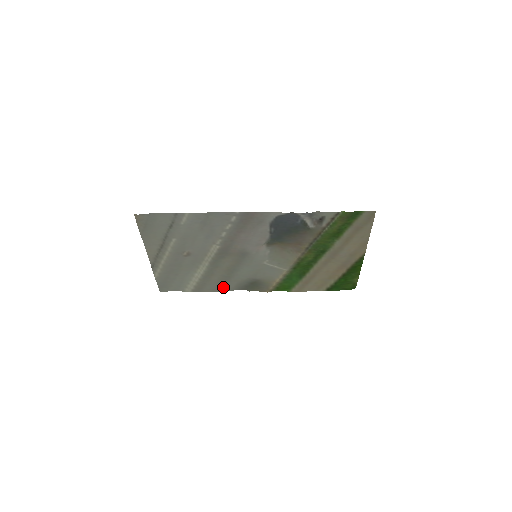
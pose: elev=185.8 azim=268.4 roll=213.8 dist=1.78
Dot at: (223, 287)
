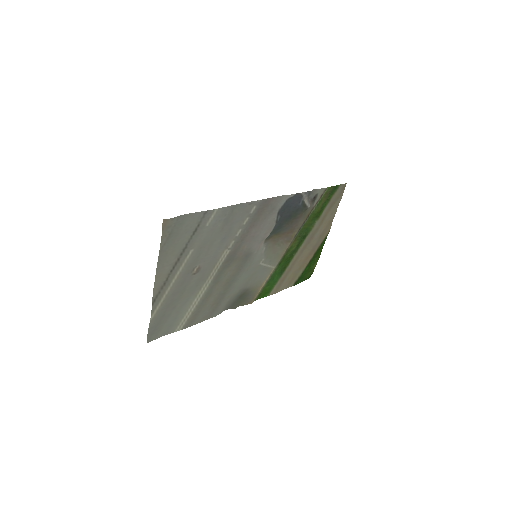
Dot at: (214, 311)
